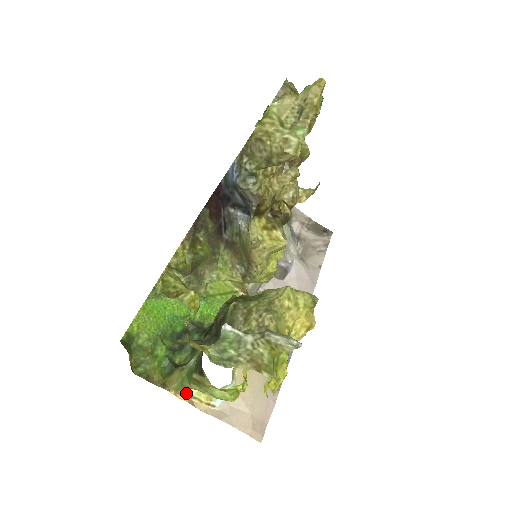
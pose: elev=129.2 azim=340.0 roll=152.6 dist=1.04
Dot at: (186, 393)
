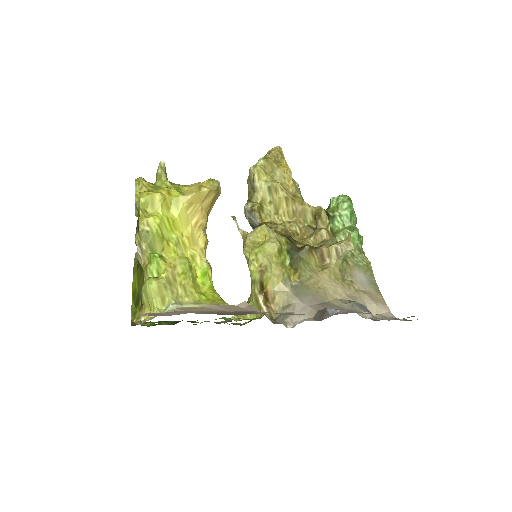
Dot at: (141, 321)
